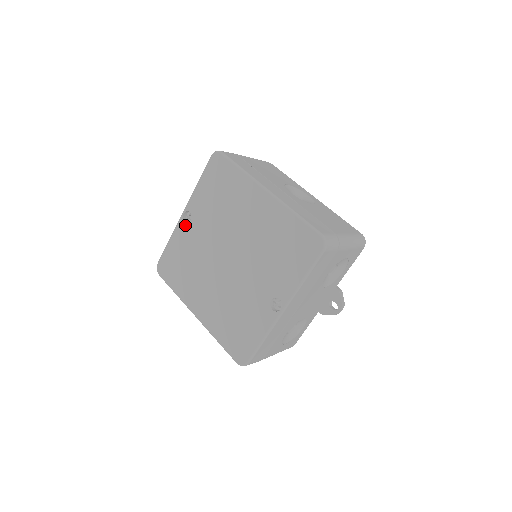
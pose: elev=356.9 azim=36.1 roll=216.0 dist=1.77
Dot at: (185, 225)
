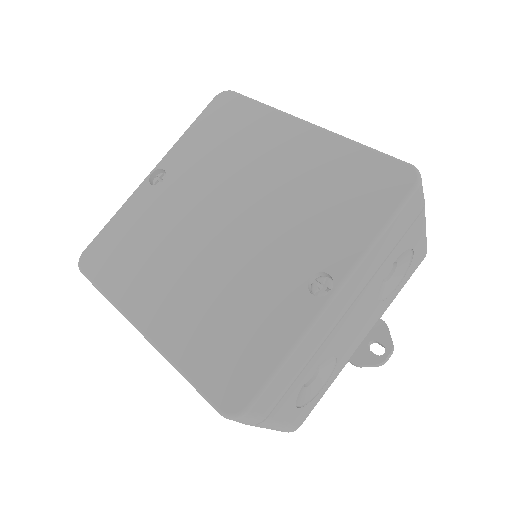
Dot at: (151, 188)
